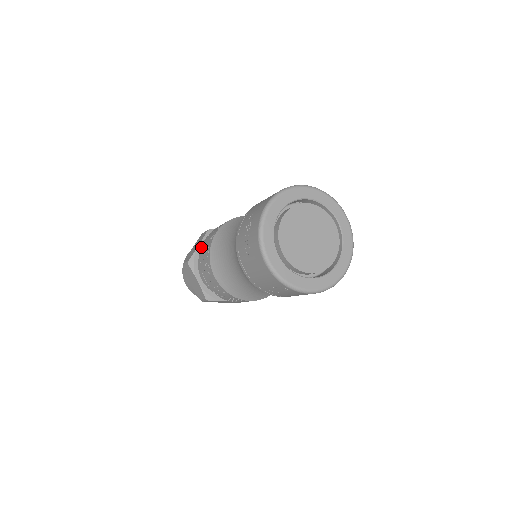
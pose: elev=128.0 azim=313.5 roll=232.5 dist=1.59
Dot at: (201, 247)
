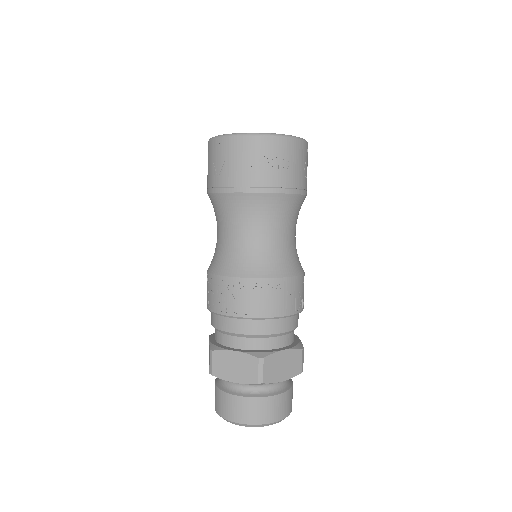
Dot at: occluded
